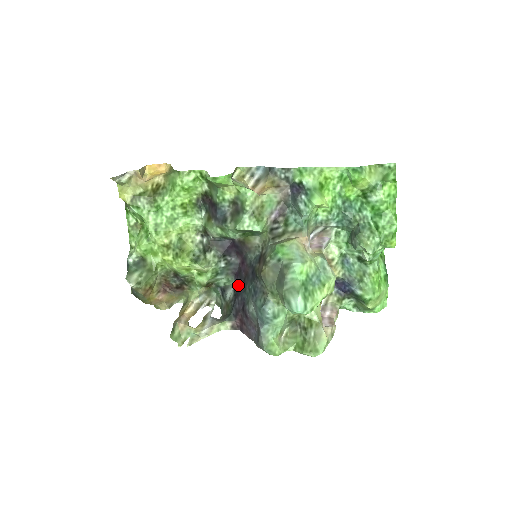
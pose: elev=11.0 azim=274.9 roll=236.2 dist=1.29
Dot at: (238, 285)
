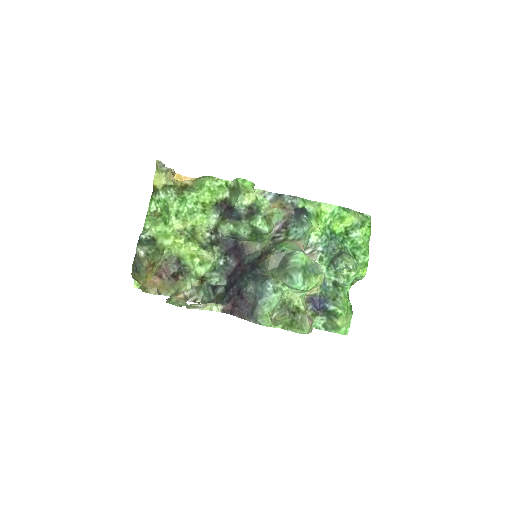
Dot at: (231, 282)
